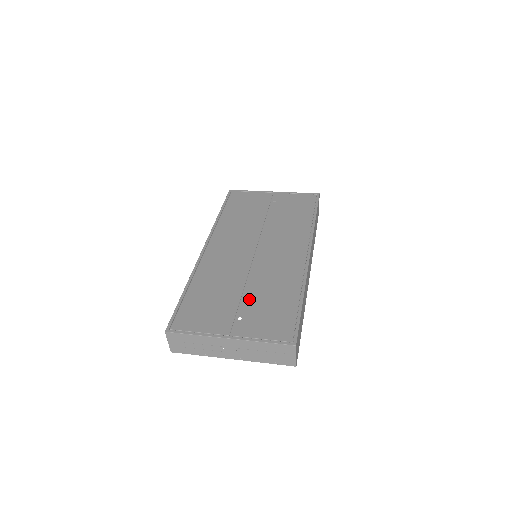
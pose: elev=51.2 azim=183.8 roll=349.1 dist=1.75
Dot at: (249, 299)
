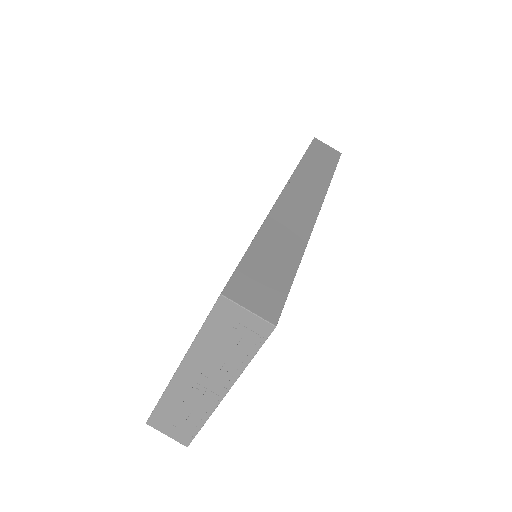
Dot at: occluded
